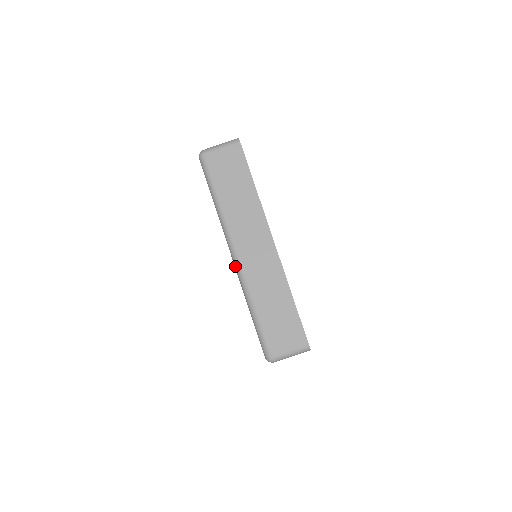
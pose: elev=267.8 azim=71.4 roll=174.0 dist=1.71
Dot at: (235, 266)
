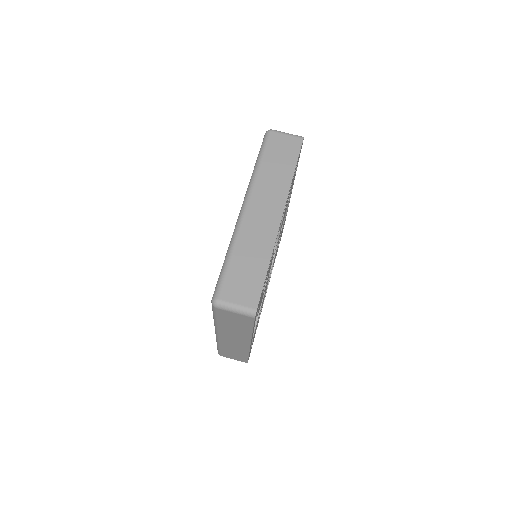
Dot at: (239, 216)
